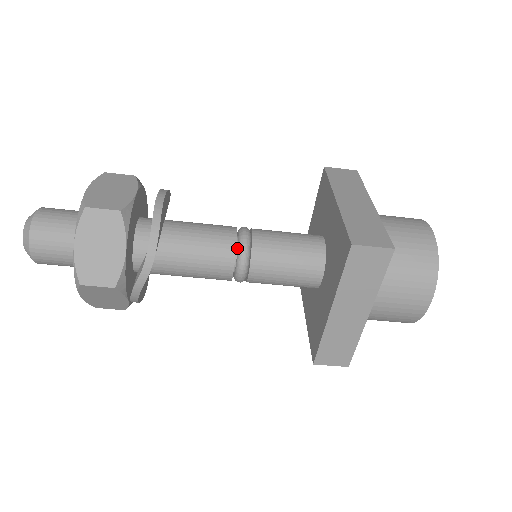
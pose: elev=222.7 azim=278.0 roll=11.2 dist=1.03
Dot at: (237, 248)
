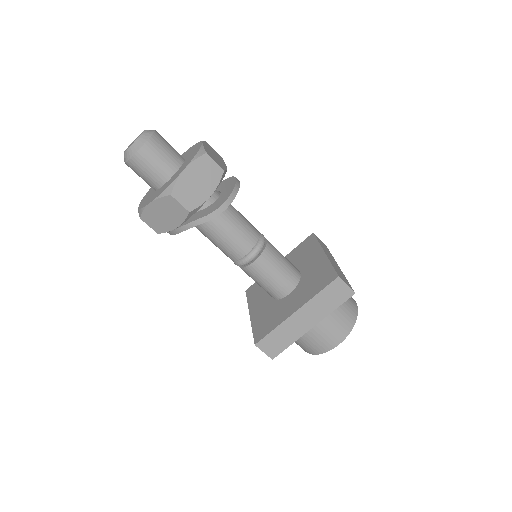
Dot at: (256, 242)
